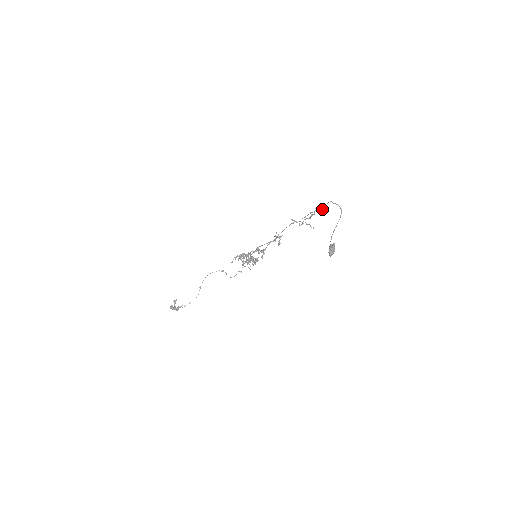
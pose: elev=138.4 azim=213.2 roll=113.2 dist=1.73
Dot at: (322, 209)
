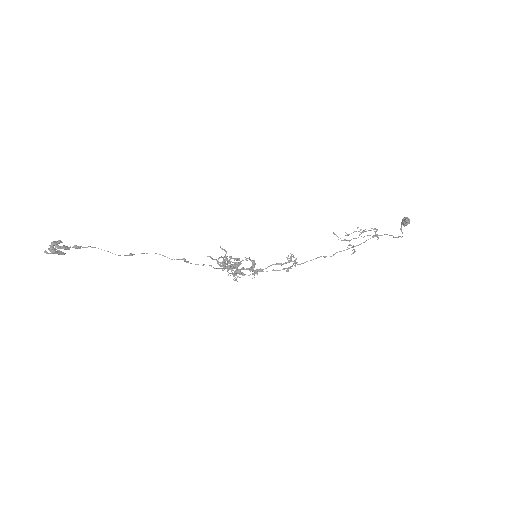
Dot at: (376, 235)
